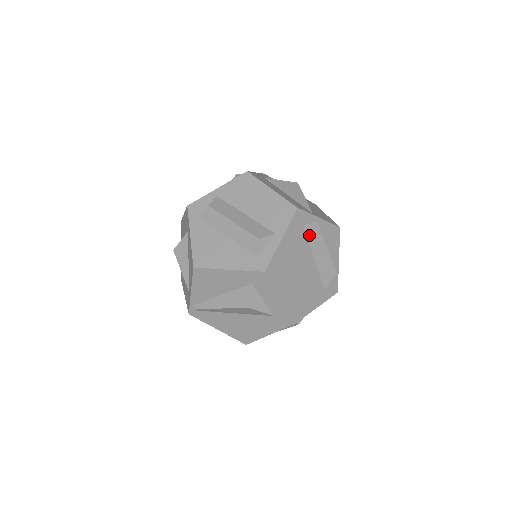
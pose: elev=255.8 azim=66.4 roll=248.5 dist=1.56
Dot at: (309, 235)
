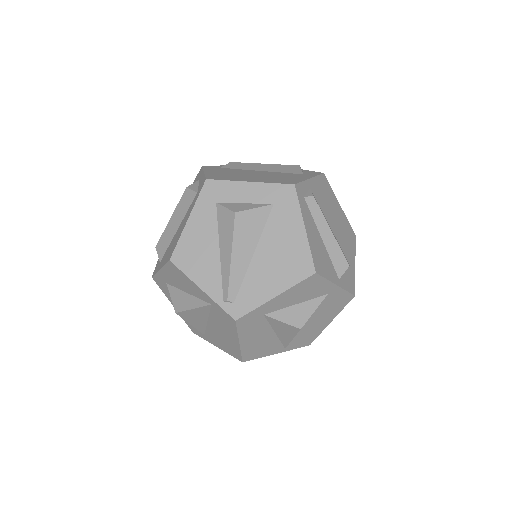
Dot at: (234, 168)
